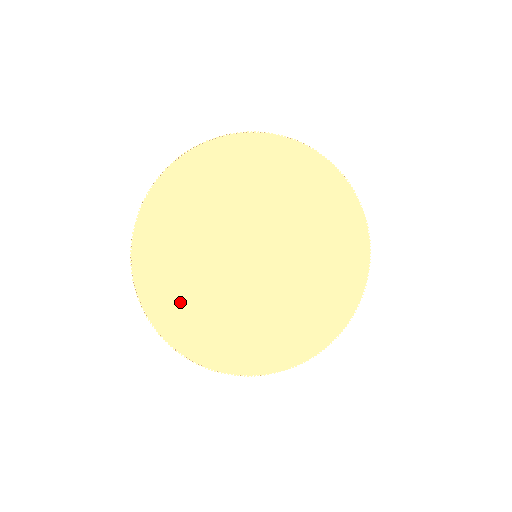
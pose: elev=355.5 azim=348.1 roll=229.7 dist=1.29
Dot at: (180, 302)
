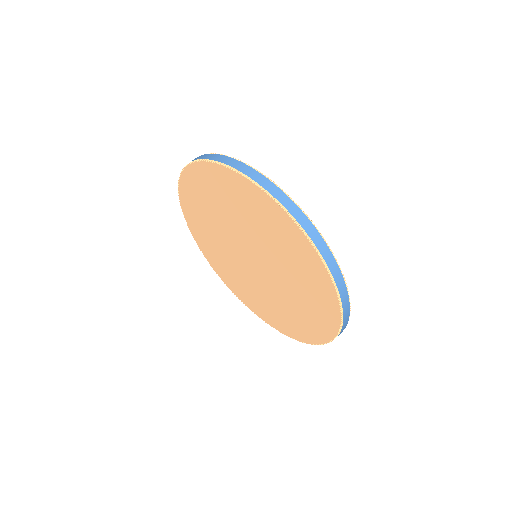
Dot at: (226, 272)
